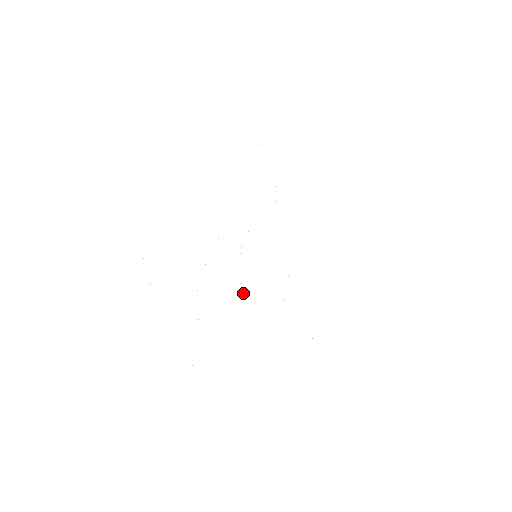
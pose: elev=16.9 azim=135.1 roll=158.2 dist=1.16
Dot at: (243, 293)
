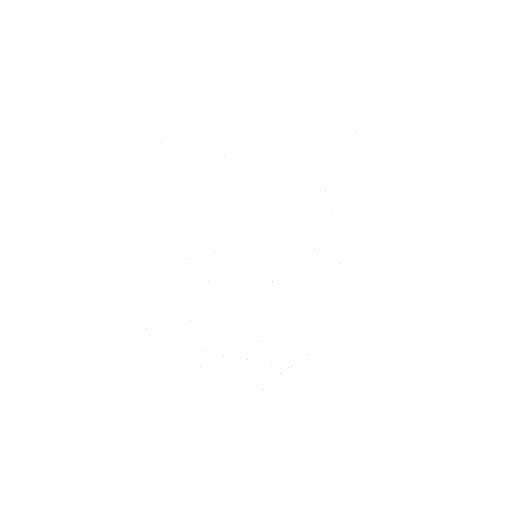
Dot at: occluded
